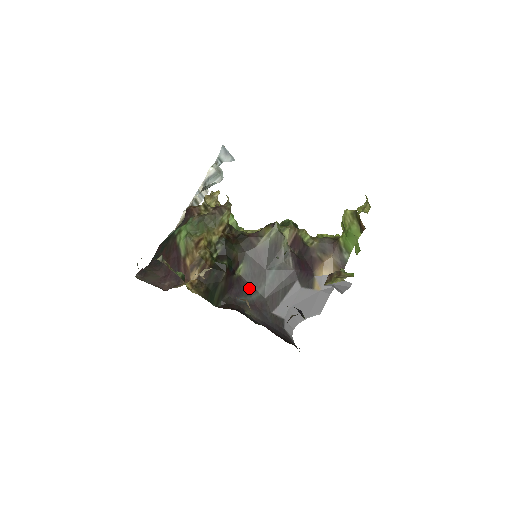
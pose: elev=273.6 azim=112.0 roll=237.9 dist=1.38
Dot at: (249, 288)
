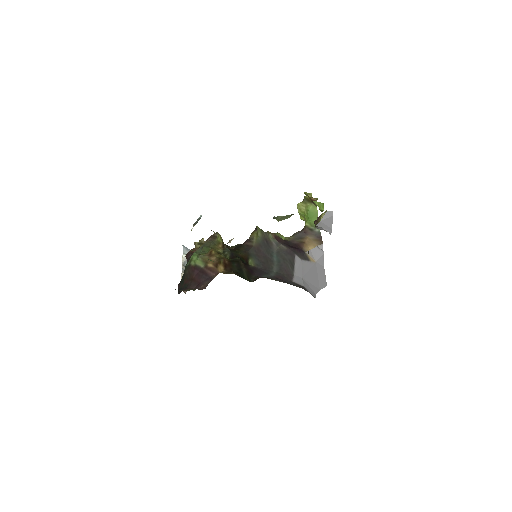
Dot at: (265, 271)
